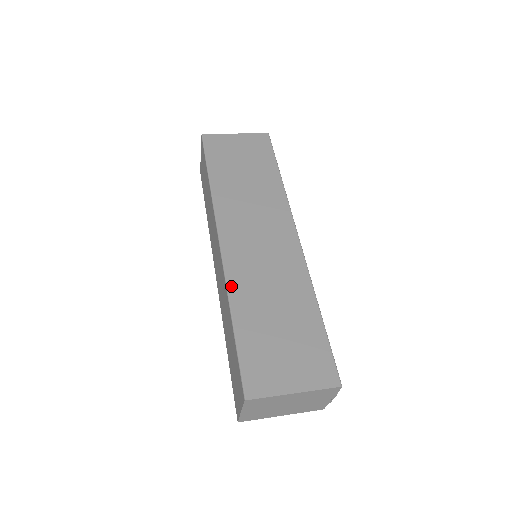
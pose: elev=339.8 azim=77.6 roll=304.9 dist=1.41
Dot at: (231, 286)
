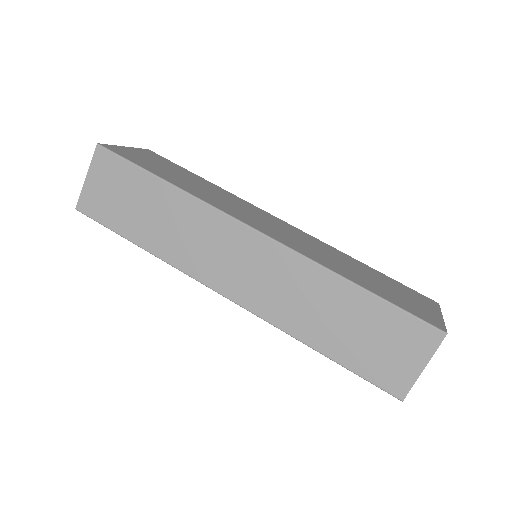
Dot at: (318, 261)
